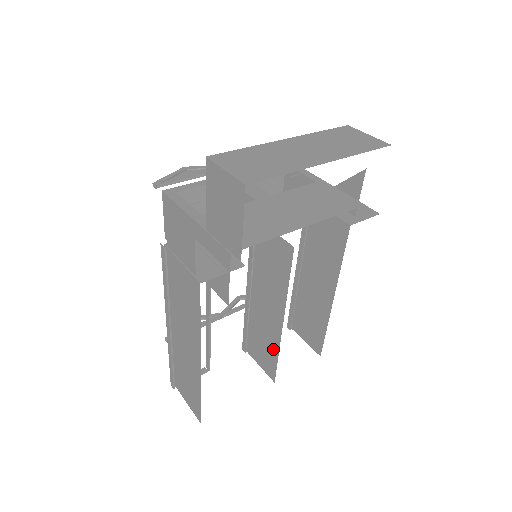
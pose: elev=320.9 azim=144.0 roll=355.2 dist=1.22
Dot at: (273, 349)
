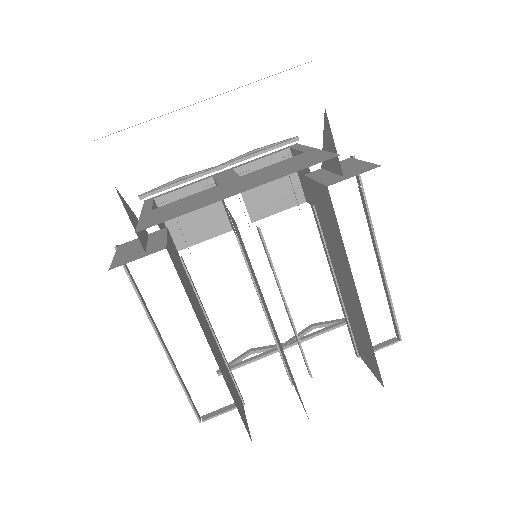
Dot at: (290, 371)
